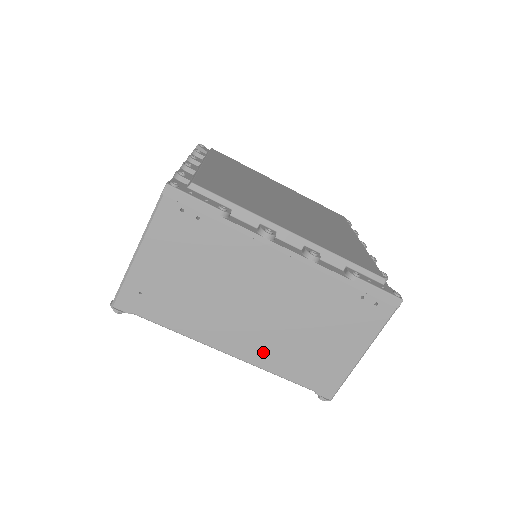
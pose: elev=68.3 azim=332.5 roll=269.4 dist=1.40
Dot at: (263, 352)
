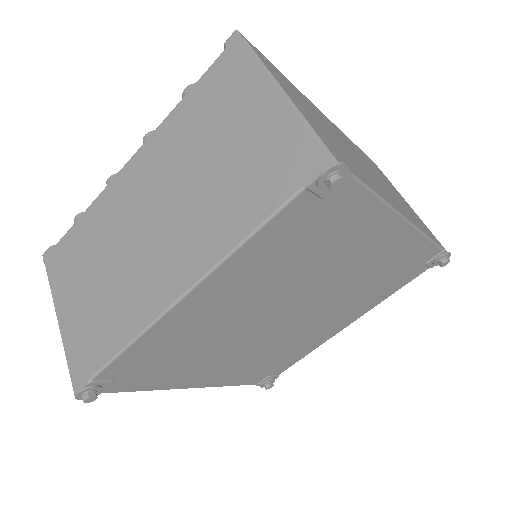
Dot at: (407, 213)
